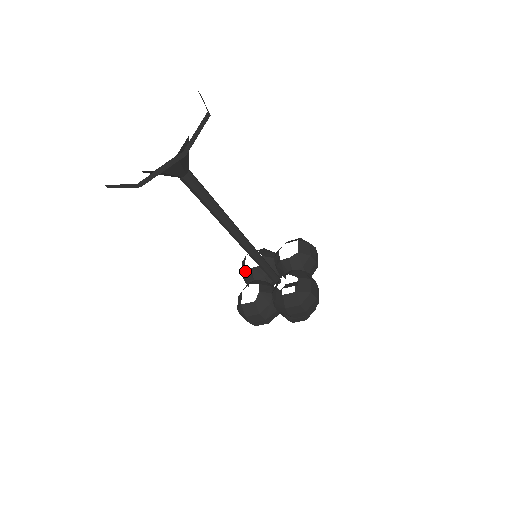
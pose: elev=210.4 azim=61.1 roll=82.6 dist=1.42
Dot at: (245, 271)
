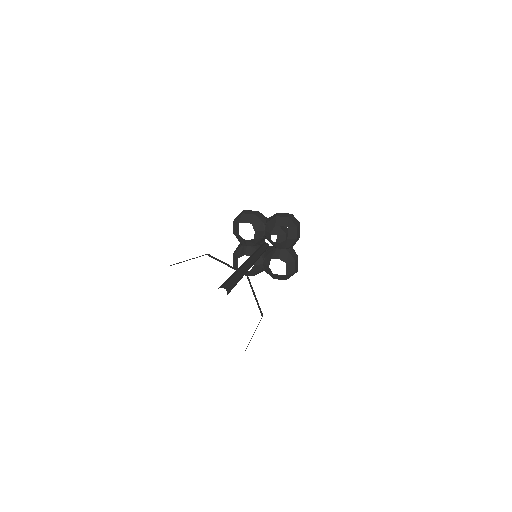
Dot at: (239, 237)
